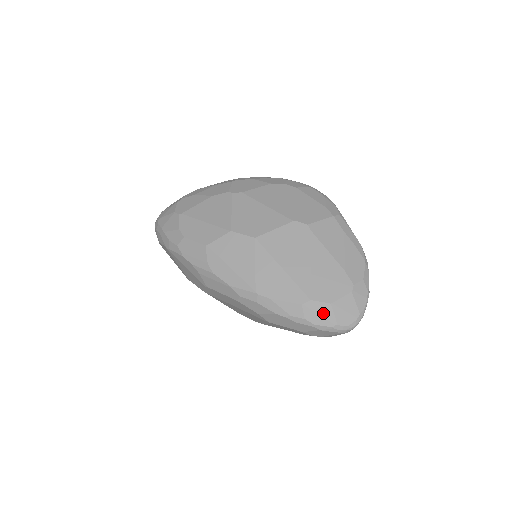
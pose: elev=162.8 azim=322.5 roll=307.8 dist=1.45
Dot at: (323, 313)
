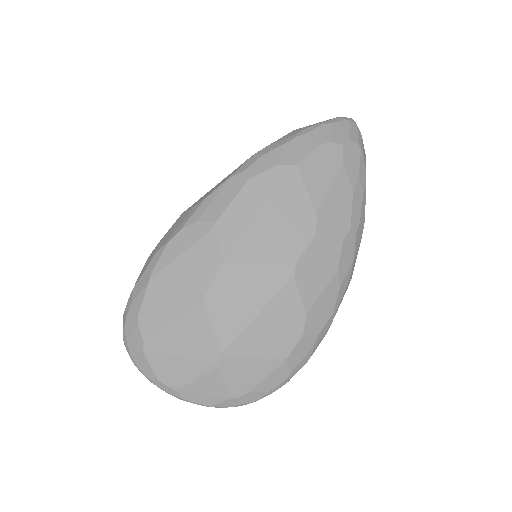
Dot at: occluded
